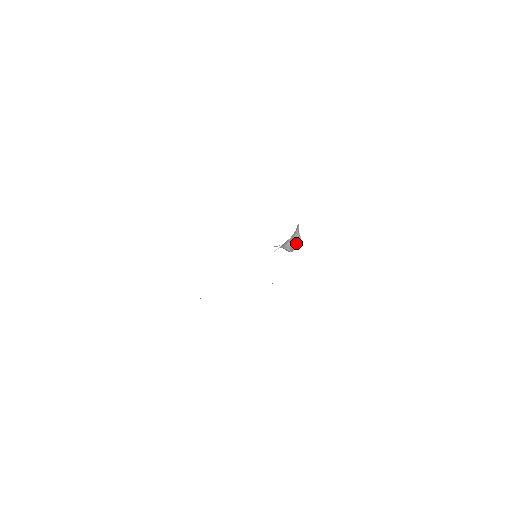
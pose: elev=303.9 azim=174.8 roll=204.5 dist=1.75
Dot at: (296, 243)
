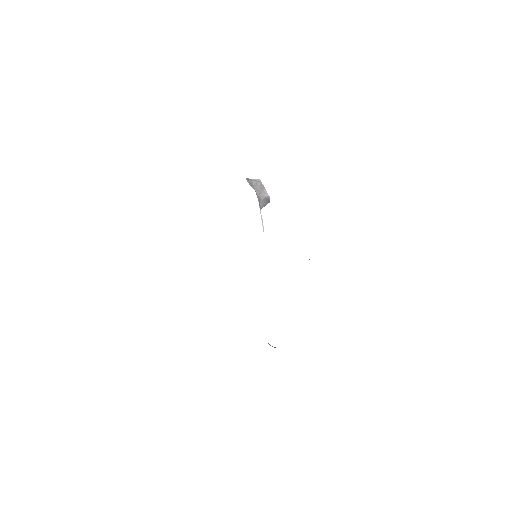
Dot at: (263, 191)
